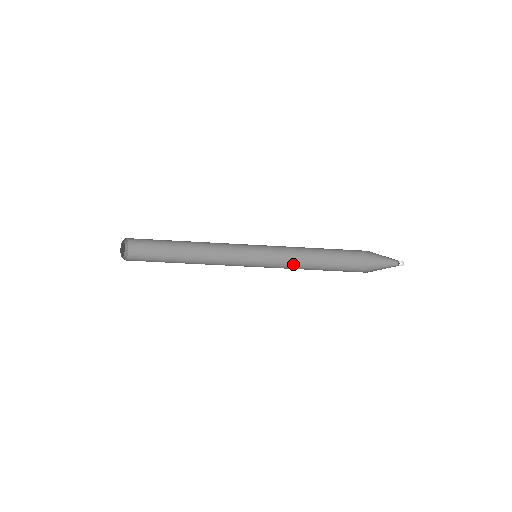
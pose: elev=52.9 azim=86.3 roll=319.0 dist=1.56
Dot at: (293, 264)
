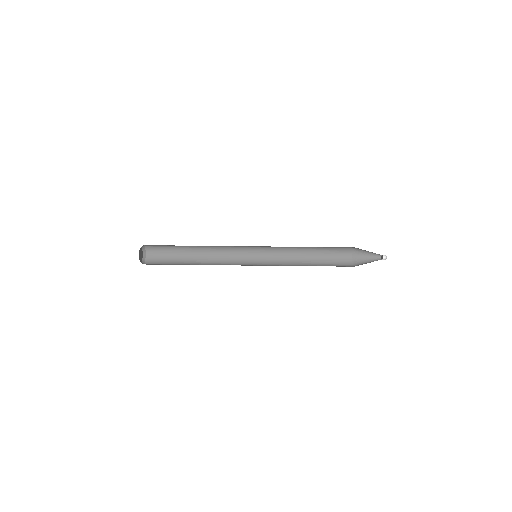
Dot at: occluded
